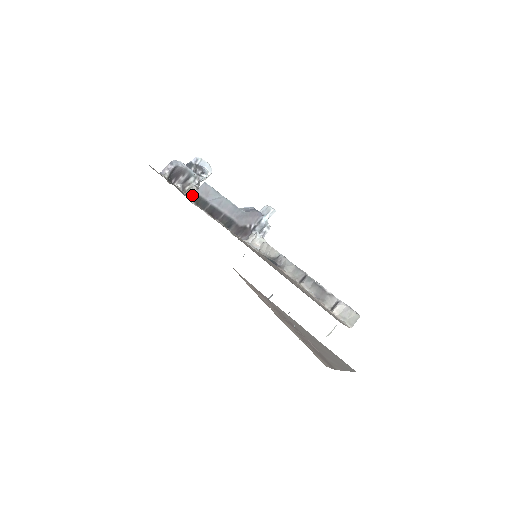
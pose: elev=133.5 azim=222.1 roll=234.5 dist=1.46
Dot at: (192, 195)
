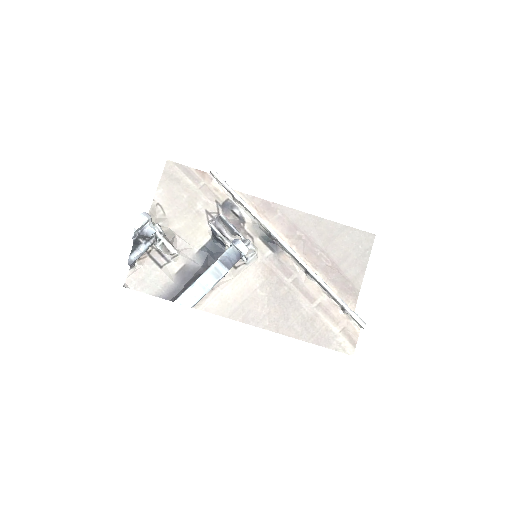
Dot at: occluded
